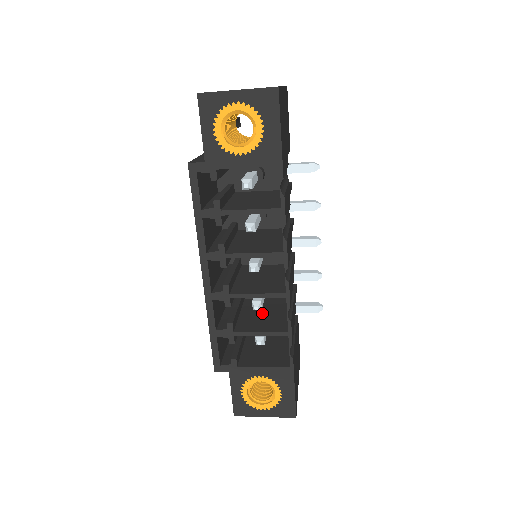
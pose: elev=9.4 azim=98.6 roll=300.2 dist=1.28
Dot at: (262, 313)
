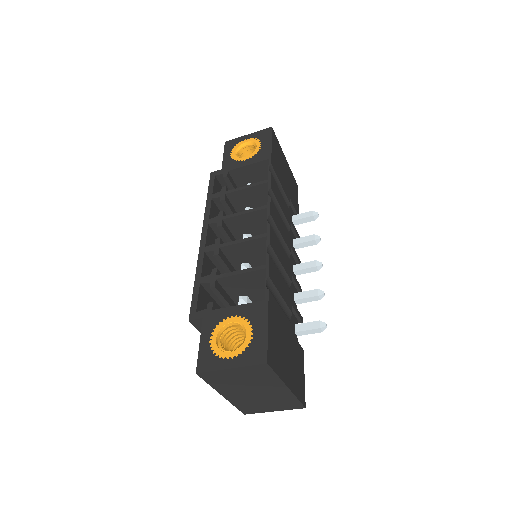
Dot at: occluded
